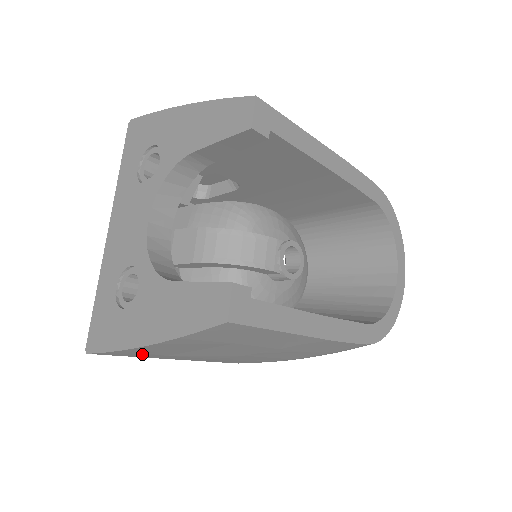
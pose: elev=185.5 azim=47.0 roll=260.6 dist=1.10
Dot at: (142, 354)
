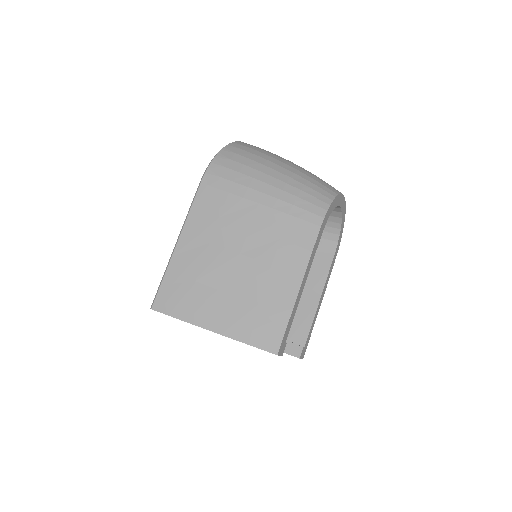
Dot at: occluded
